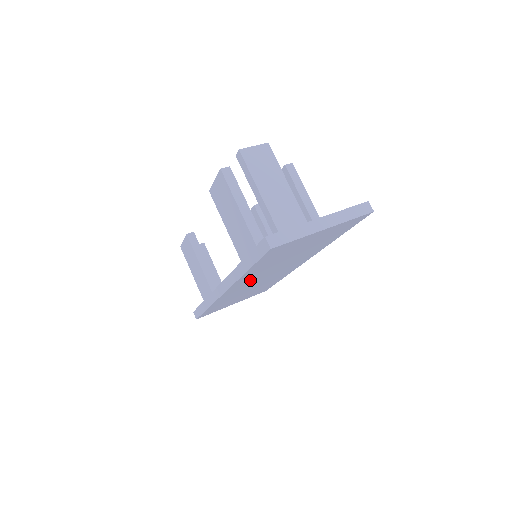
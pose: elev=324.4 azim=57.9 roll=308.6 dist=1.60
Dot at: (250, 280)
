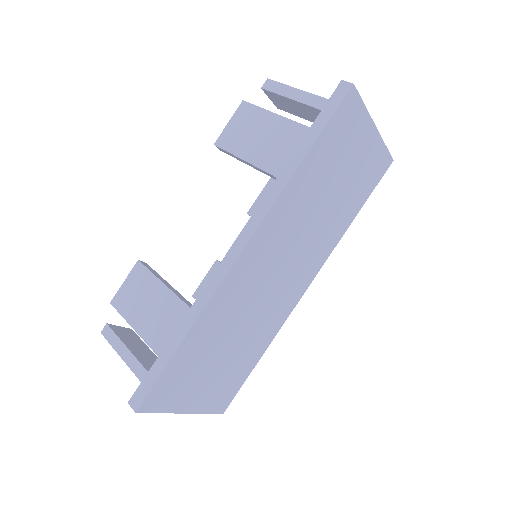
Dot at: (274, 242)
